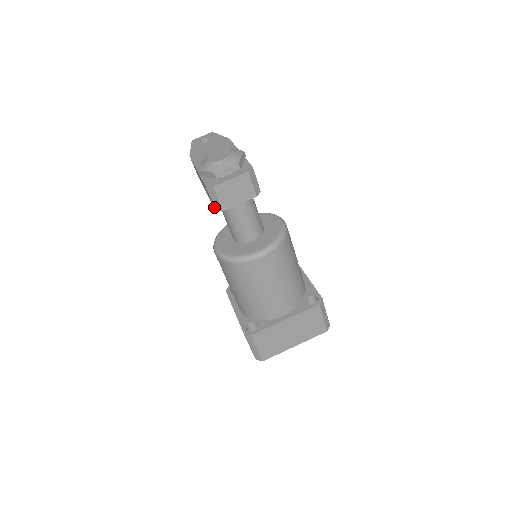
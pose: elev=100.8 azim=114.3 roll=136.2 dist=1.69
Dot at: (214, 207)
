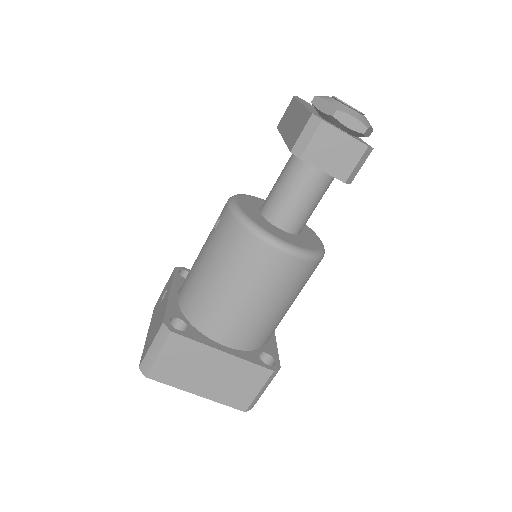
Dot at: (294, 146)
